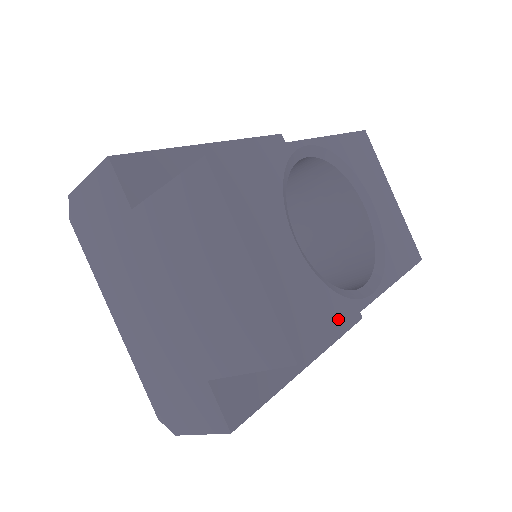
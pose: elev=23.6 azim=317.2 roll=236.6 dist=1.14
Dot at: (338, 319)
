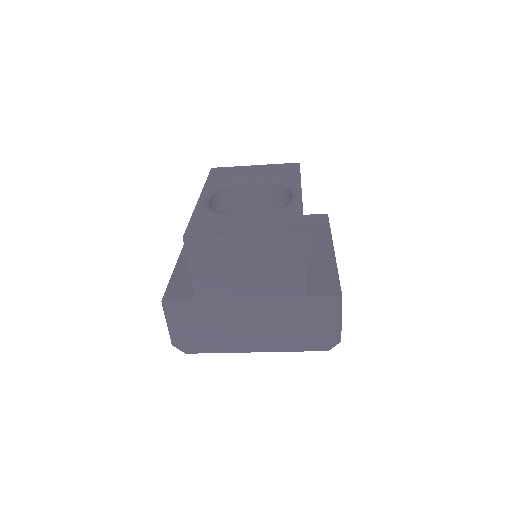
Dot at: (298, 210)
